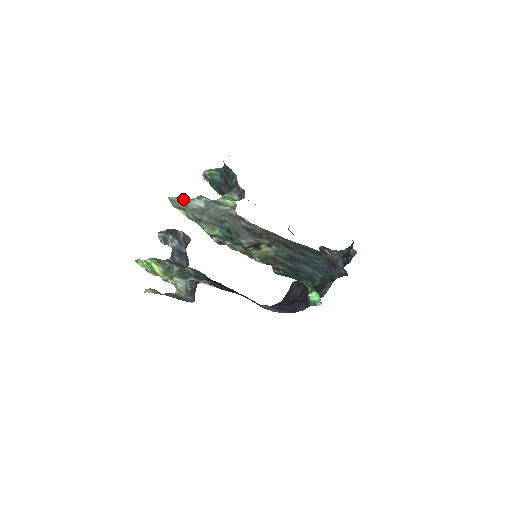
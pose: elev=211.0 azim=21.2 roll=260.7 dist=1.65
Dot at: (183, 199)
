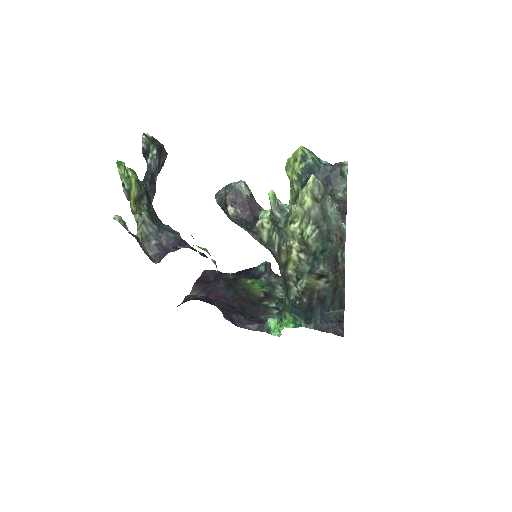
Dot at: occluded
